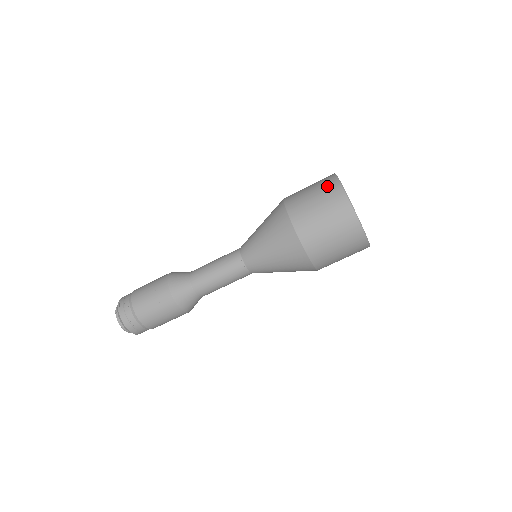
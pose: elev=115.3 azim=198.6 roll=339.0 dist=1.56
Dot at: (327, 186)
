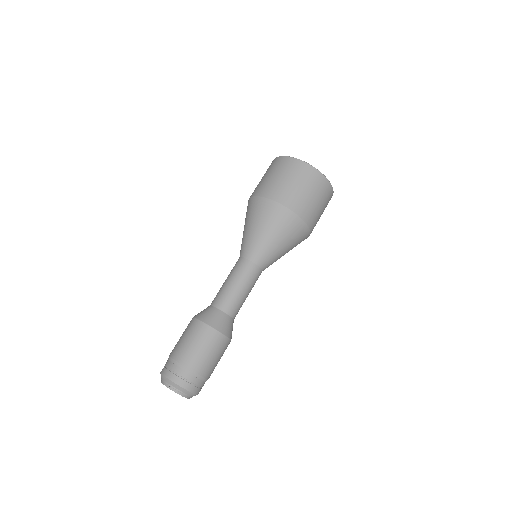
Dot at: (292, 167)
